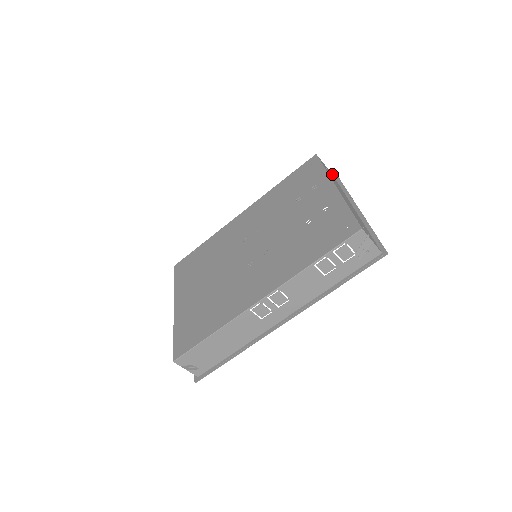
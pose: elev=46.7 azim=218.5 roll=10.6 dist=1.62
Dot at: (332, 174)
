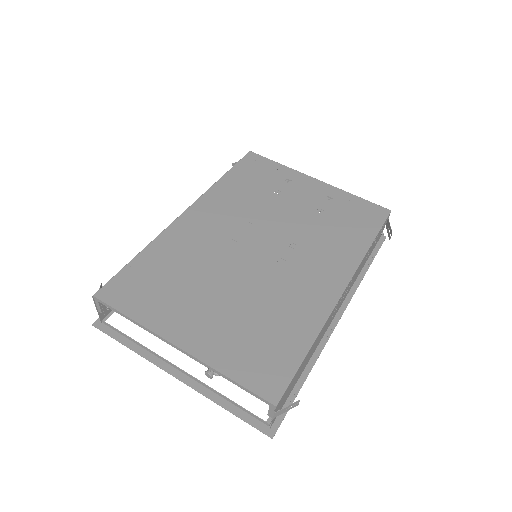
Dot at: occluded
